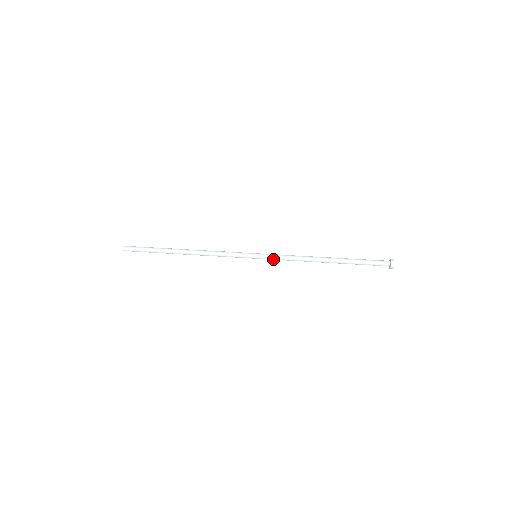
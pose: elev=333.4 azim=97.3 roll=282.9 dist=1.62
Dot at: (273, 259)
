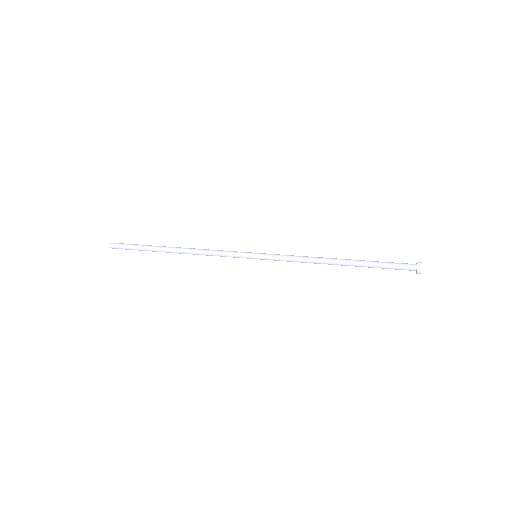
Dot at: (275, 259)
